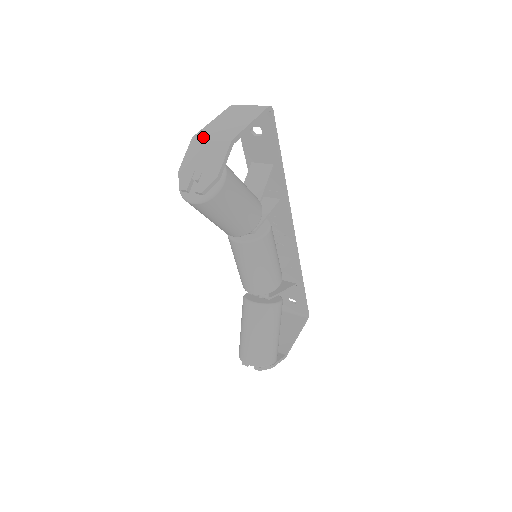
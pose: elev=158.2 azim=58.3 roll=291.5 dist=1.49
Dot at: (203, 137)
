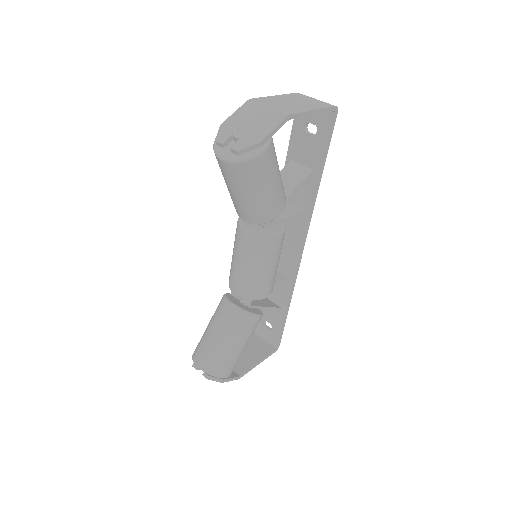
Dot at: (260, 102)
